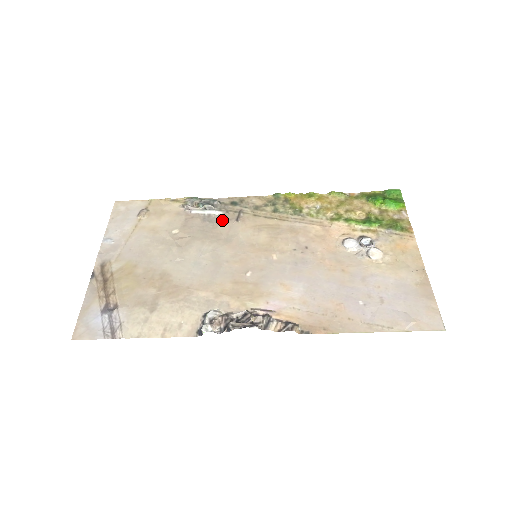
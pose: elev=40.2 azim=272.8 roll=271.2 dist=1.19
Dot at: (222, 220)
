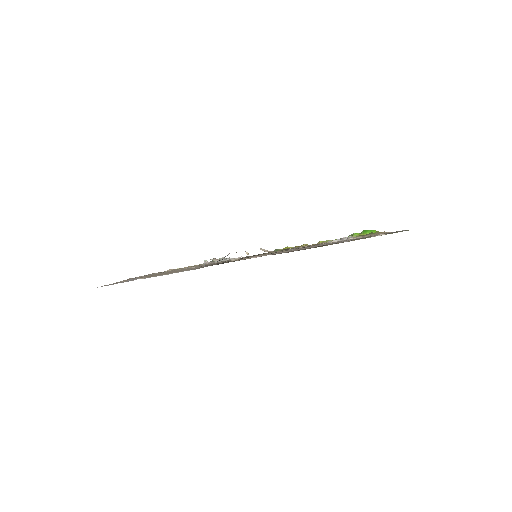
Dot at: occluded
